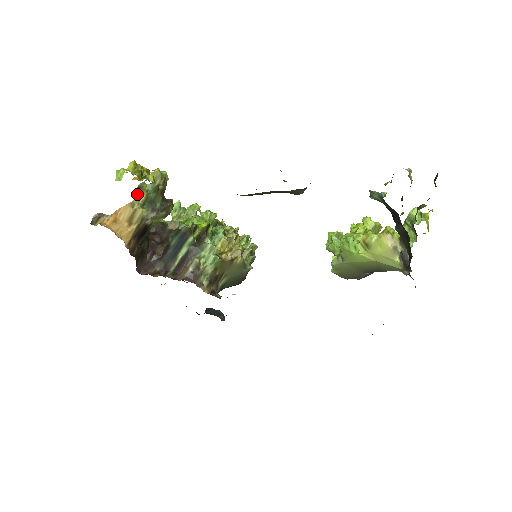
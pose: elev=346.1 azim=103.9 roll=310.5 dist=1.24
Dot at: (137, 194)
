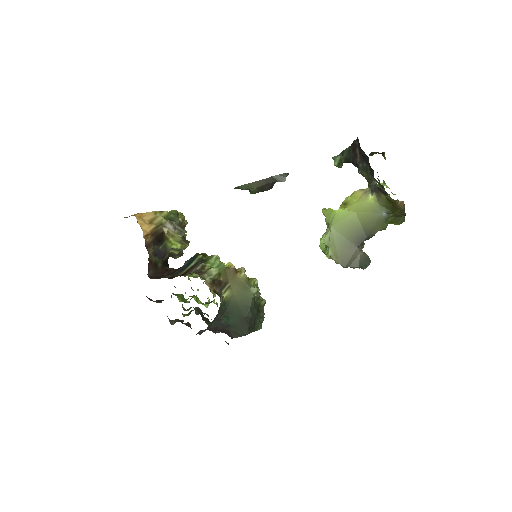
Dot at: (161, 212)
